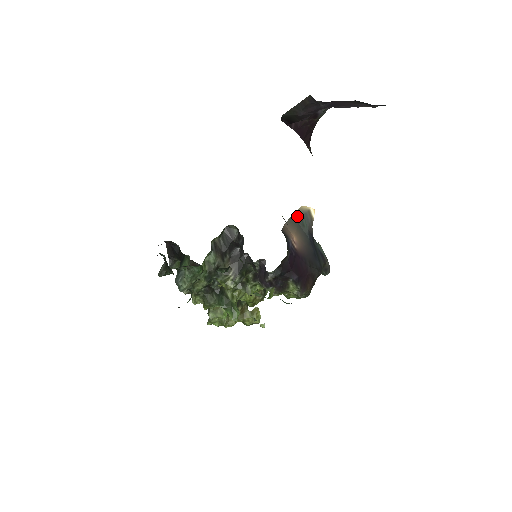
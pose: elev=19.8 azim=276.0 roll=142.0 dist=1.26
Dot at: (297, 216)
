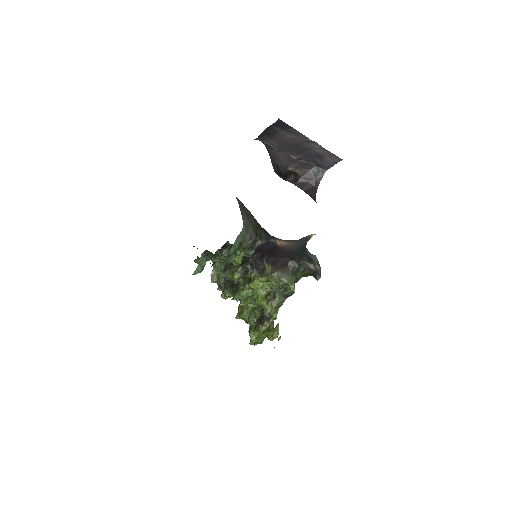
Dot at: (301, 239)
